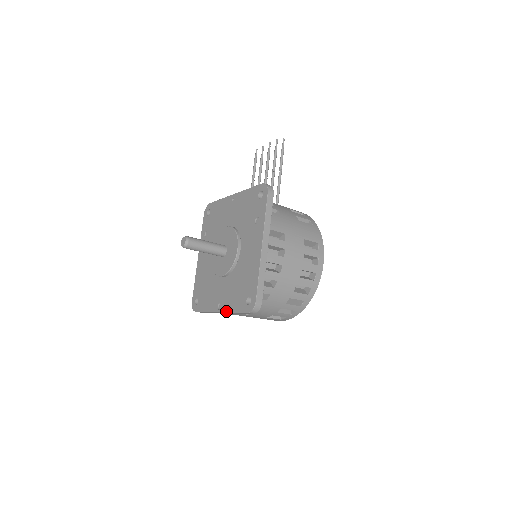
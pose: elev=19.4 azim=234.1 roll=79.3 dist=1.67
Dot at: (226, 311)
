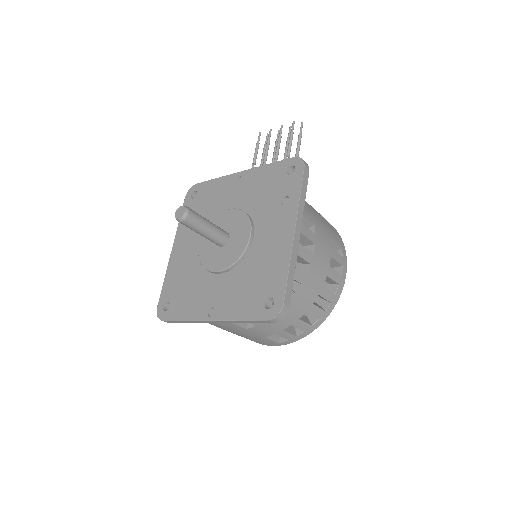
Dot at: (224, 318)
